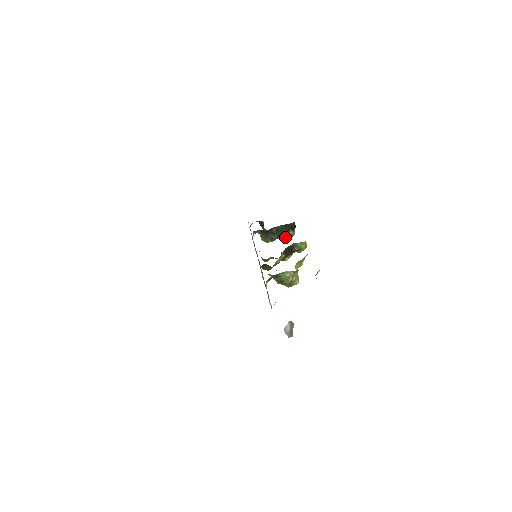
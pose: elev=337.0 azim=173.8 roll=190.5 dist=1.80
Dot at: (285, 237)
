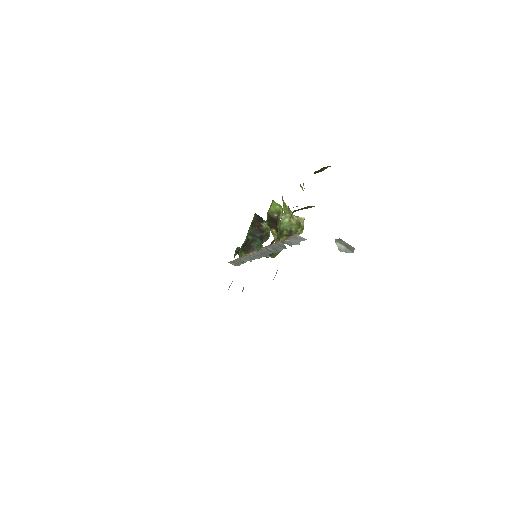
Dot at: (265, 233)
